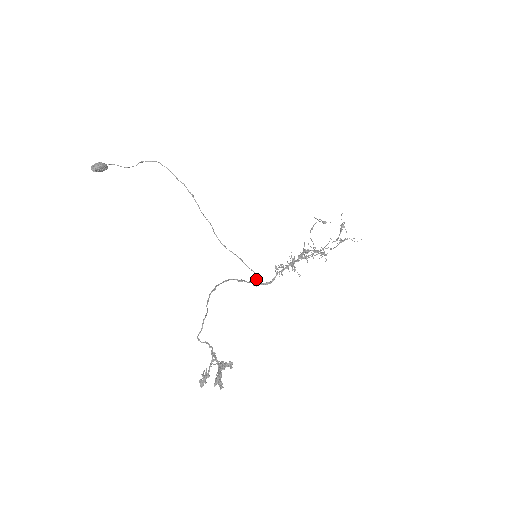
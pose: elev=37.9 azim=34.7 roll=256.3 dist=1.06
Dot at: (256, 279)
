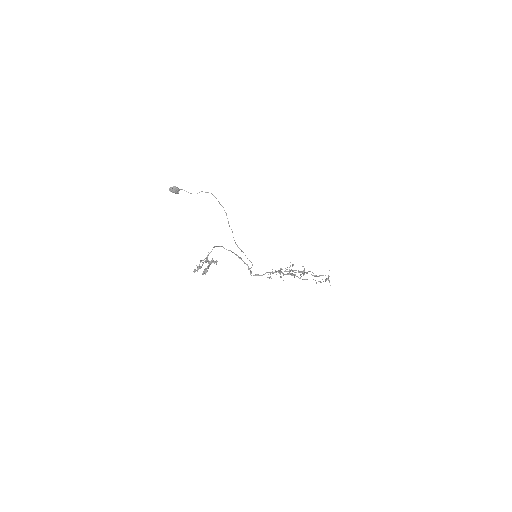
Dot at: occluded
